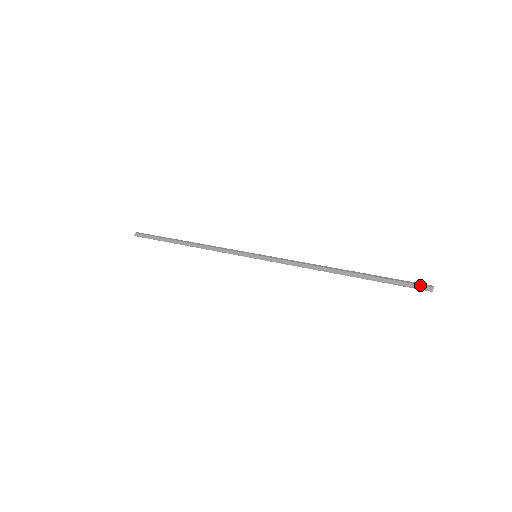
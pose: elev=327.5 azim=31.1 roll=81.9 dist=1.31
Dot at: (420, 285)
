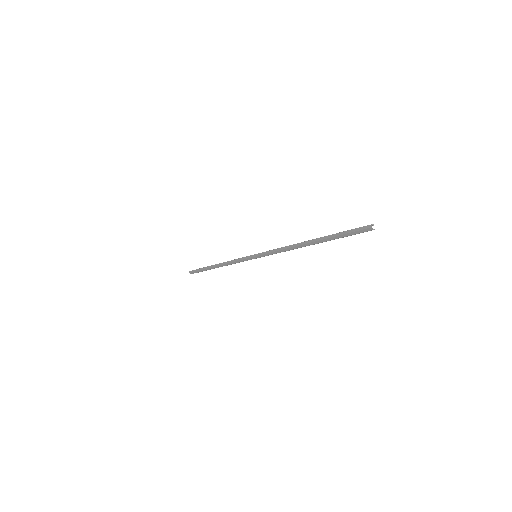
Dot at: (362, 230)
